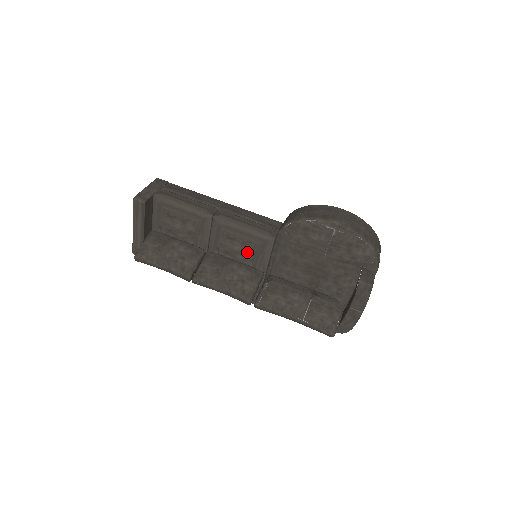
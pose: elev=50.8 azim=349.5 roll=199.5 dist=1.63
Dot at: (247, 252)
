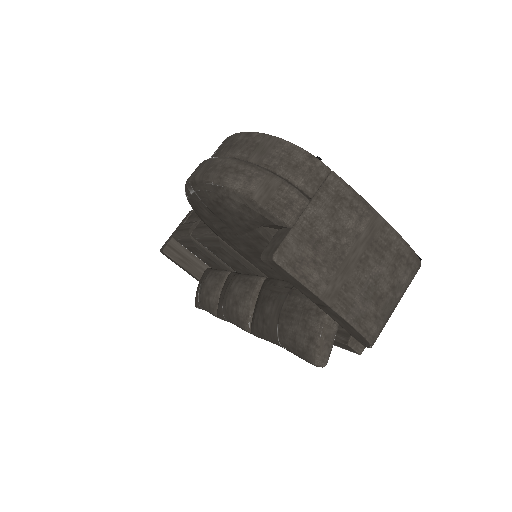
Dot at: (233, 260)
